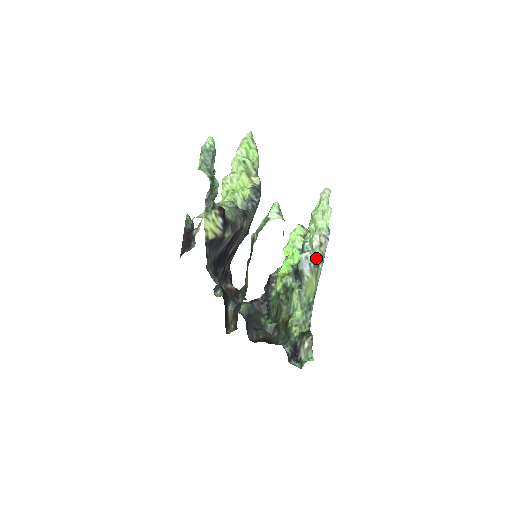
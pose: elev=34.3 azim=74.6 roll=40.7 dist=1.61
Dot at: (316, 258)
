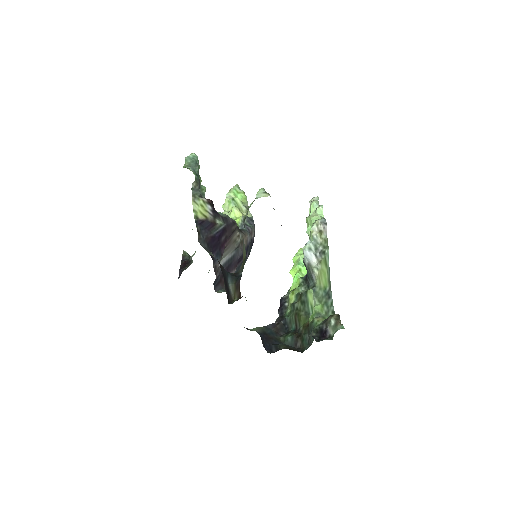
Dot at: (320, 246)
